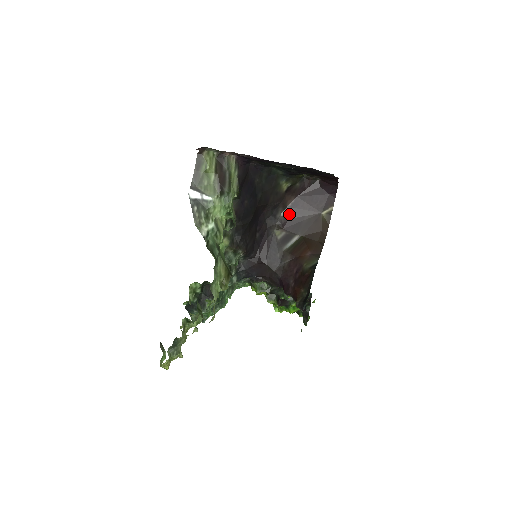
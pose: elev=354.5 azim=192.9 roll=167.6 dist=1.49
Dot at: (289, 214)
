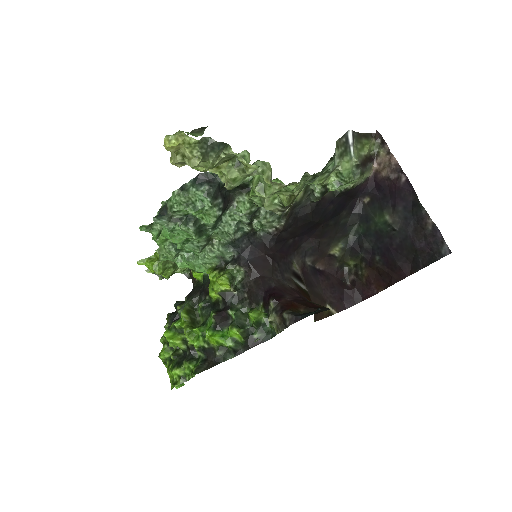
Dot at: (311, 270)
